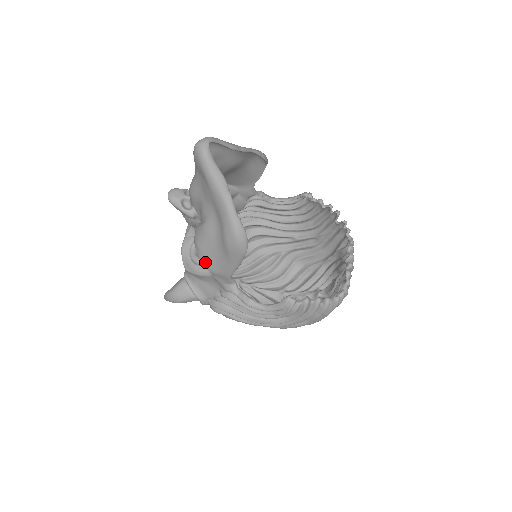
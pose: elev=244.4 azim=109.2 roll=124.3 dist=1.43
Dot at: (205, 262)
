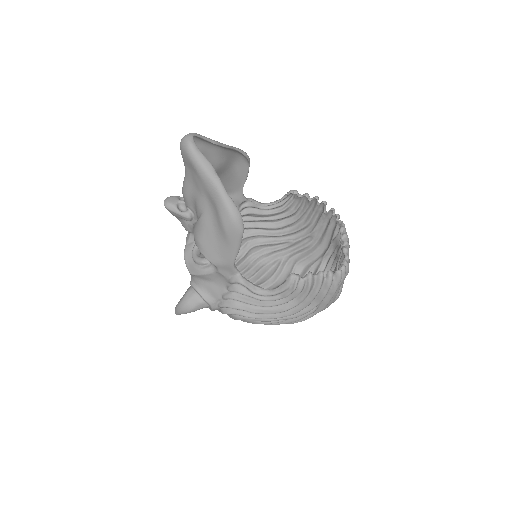
Dot at: (207, 255)
